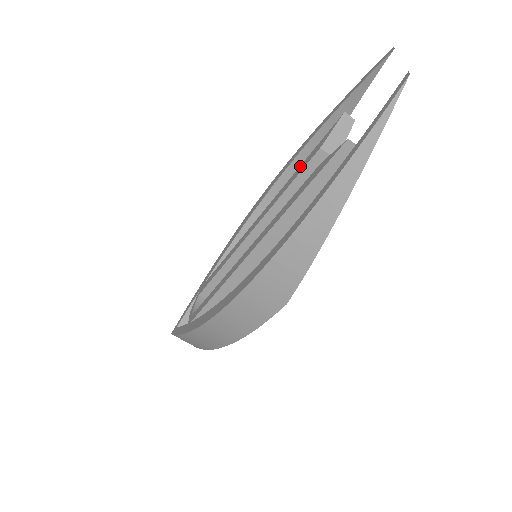
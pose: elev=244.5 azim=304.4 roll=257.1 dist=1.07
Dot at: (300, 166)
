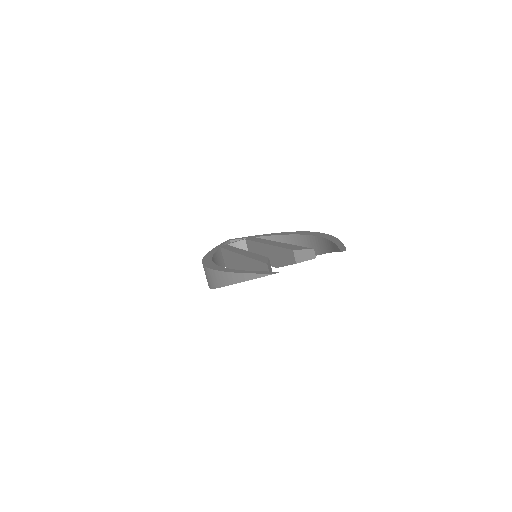
Dot at: (293, 245)
